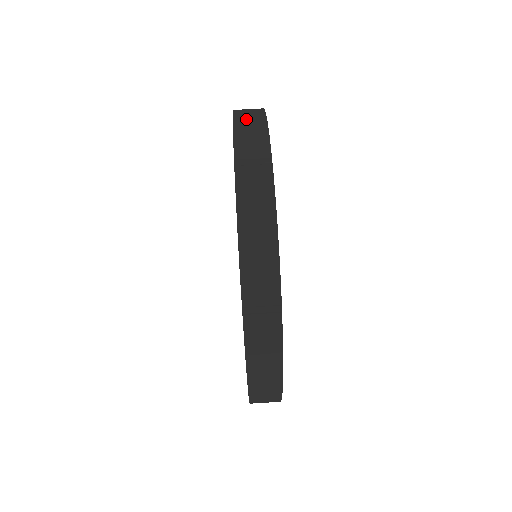
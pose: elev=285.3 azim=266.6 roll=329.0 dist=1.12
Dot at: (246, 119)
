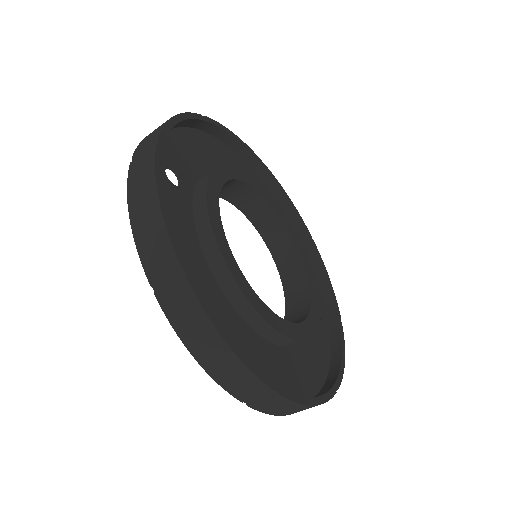
Dot at: (139, 206)
